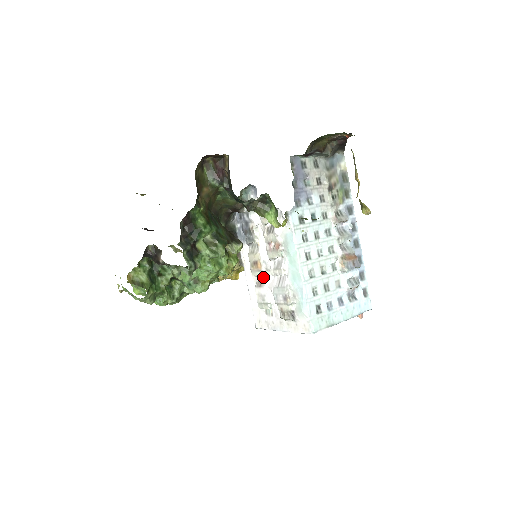
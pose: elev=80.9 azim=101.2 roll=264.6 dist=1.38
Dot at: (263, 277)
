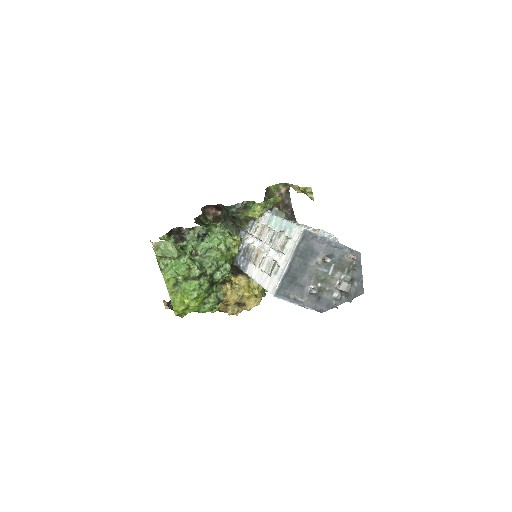
Dot at: occluded
